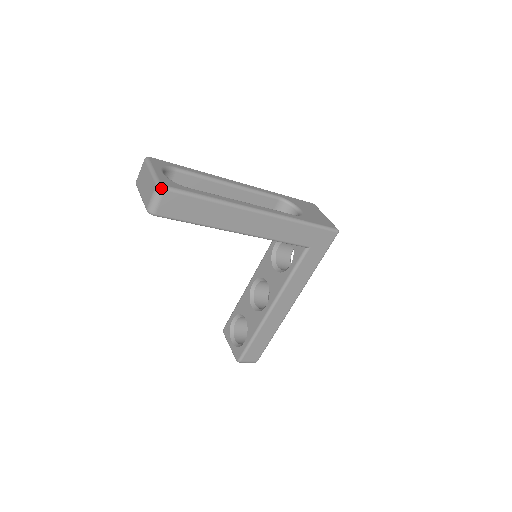
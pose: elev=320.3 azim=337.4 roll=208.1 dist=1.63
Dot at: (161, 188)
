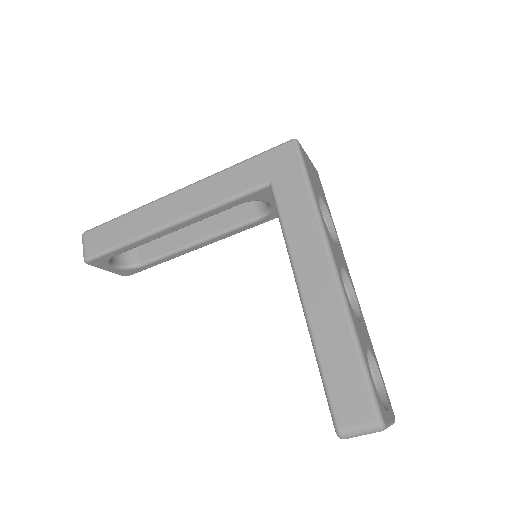
Dot at: (82, 235)
